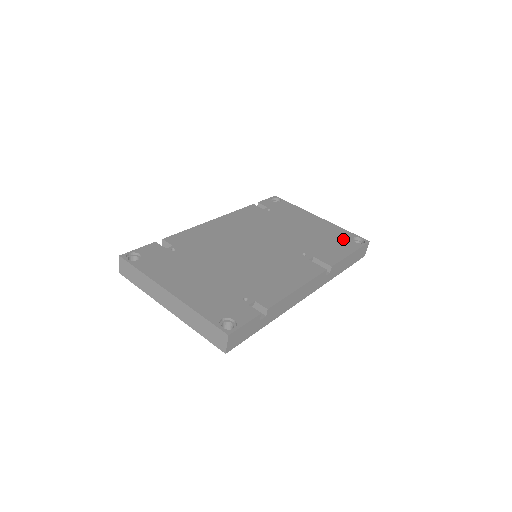
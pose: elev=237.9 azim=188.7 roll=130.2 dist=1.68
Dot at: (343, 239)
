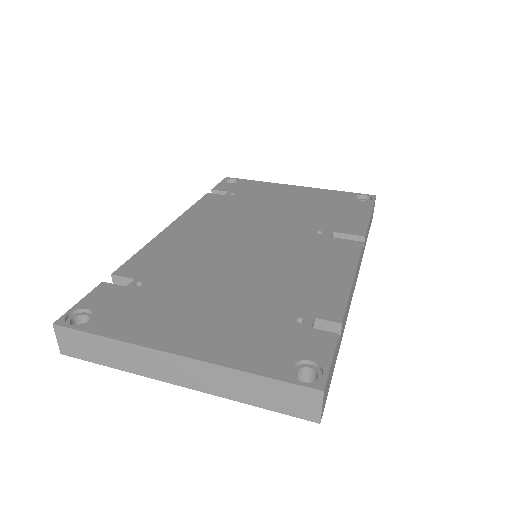
Dot at: (346, 201)
